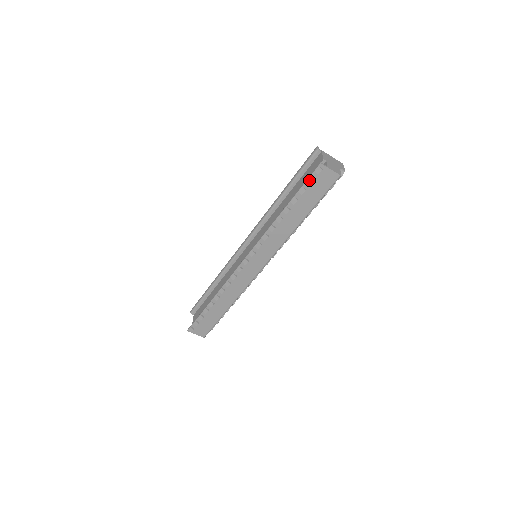
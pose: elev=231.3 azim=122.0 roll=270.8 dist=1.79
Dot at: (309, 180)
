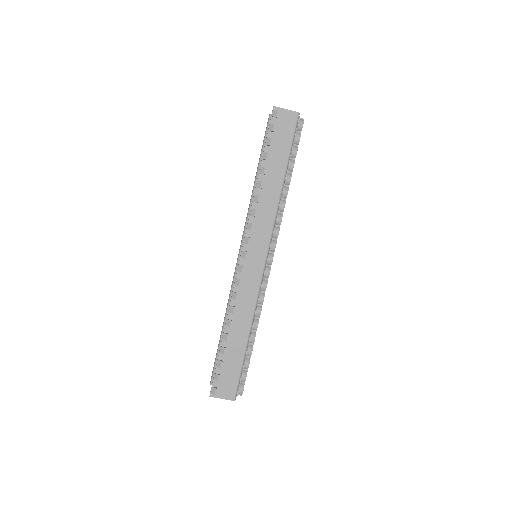
Dot at: (270, 127)
